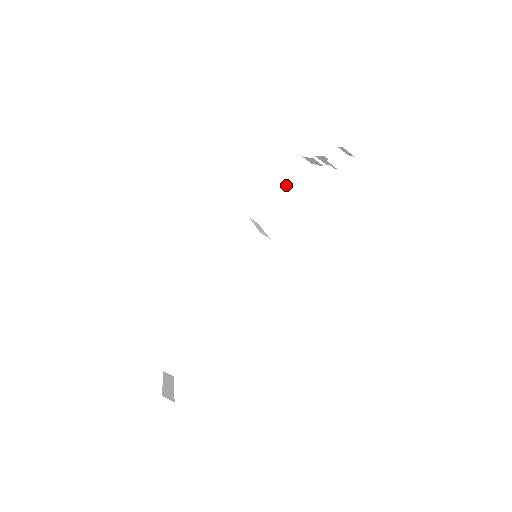
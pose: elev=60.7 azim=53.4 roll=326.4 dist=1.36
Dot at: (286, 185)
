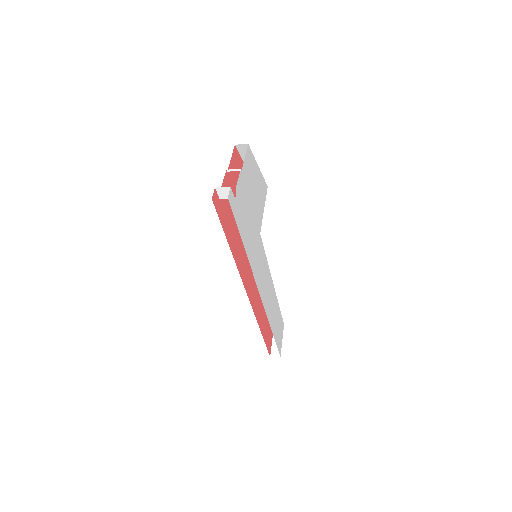
Dot at: occluded
